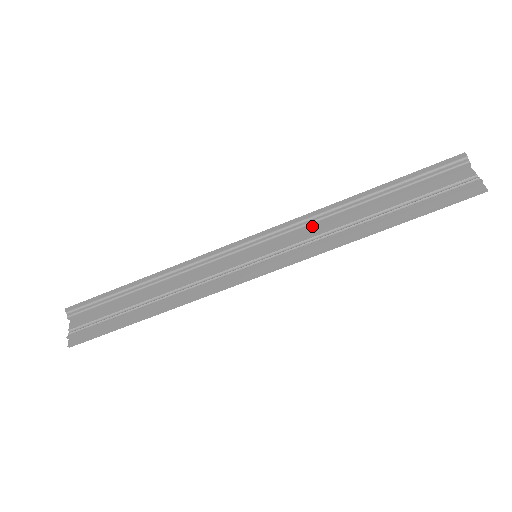
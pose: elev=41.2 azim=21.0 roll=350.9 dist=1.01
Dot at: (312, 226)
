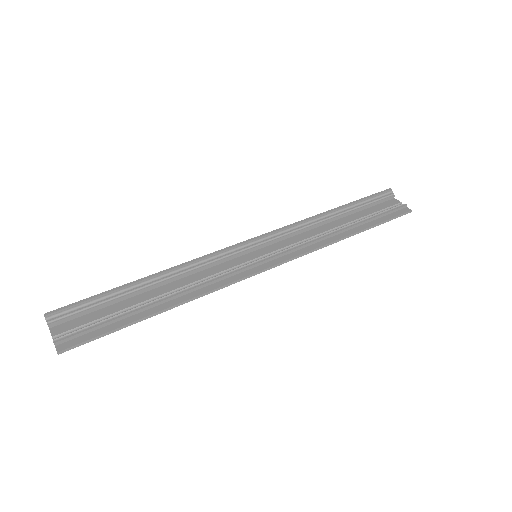
Dot at: (298, 233)
